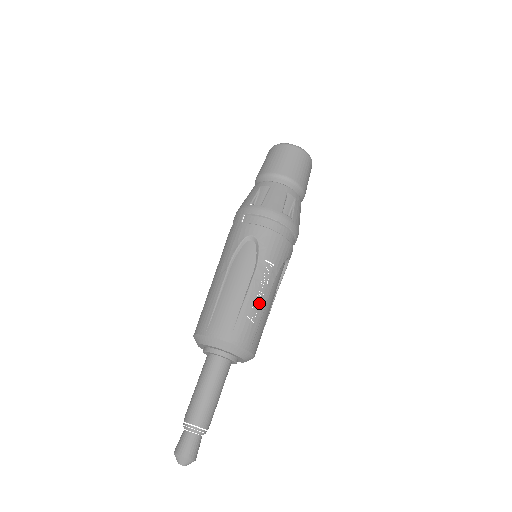
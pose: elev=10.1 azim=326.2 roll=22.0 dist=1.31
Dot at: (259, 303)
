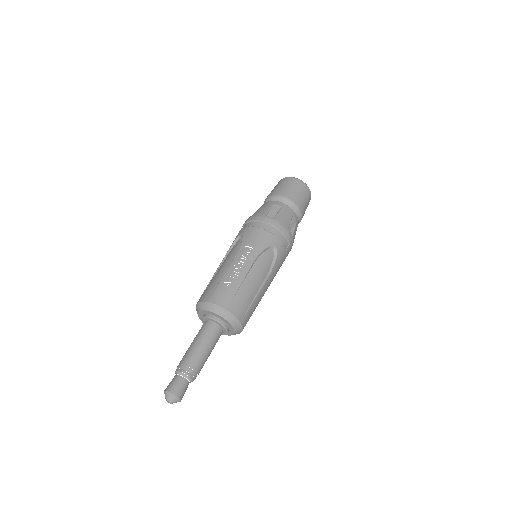
Dot at: occluded
